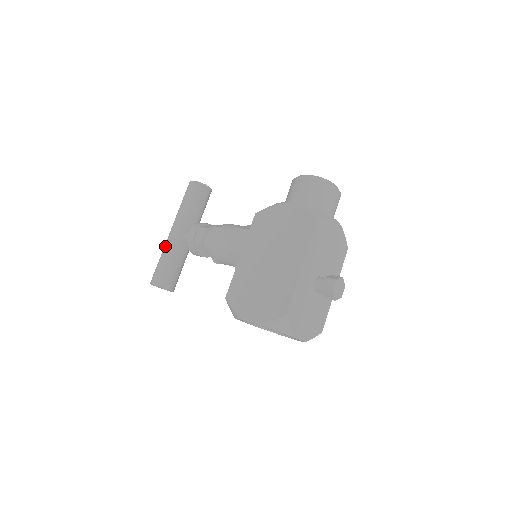
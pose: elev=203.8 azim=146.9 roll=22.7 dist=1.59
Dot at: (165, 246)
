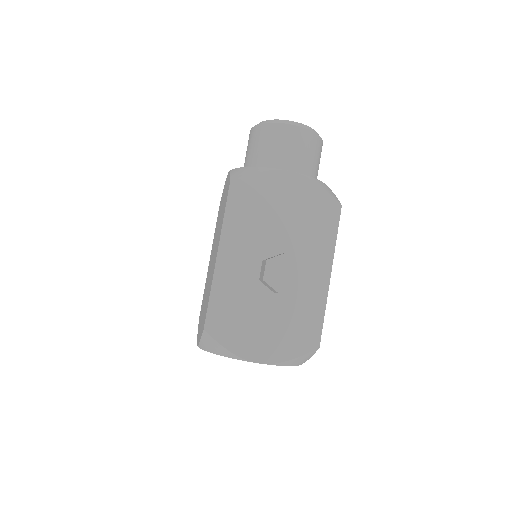
Dot at: occluded
